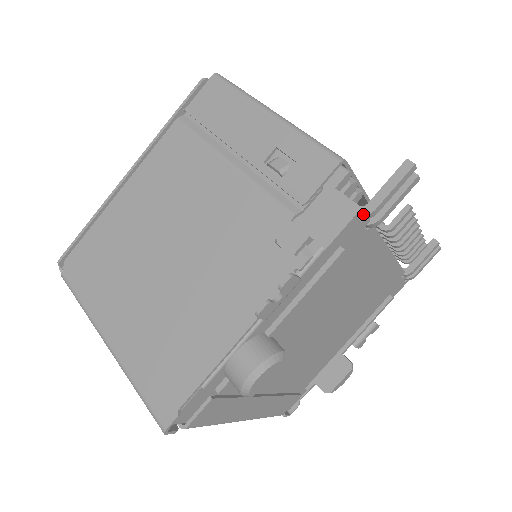
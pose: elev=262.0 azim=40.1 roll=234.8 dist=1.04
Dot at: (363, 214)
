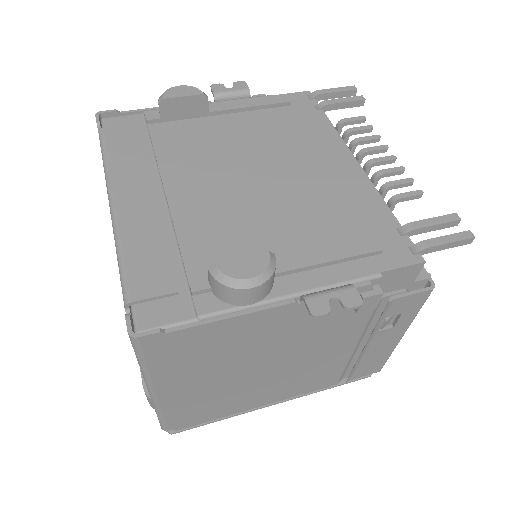
Dot at: (311, 95)
